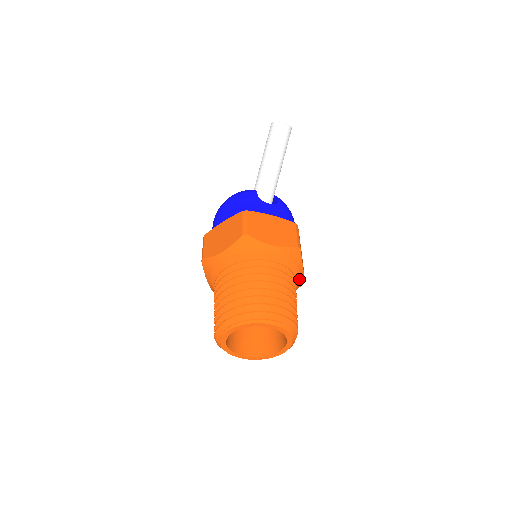
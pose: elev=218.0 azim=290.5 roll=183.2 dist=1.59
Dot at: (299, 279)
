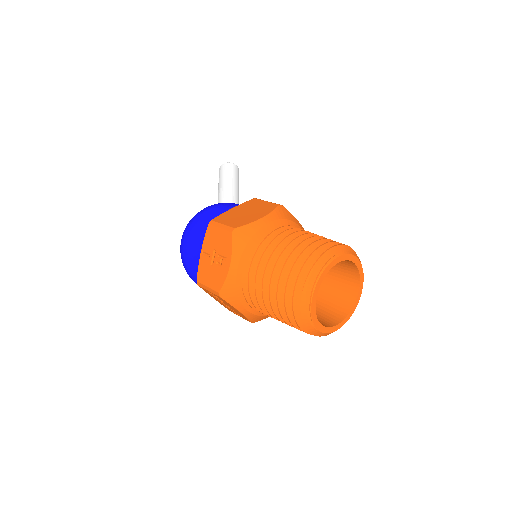
Dot at: occluded
